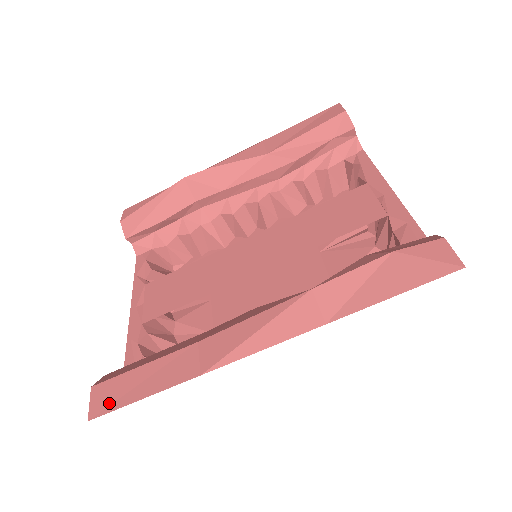
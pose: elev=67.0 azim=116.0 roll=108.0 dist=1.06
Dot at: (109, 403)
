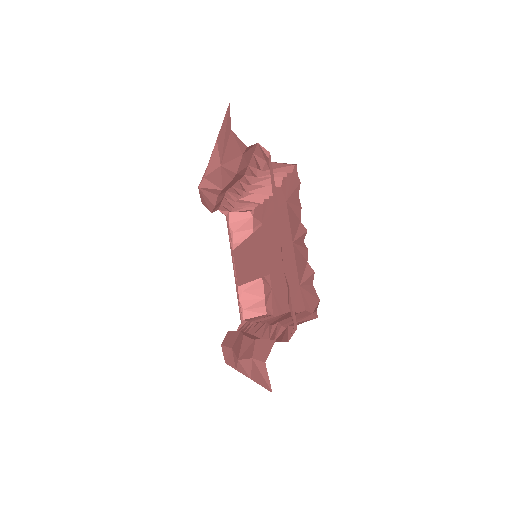
Dot at: (226, 359)
